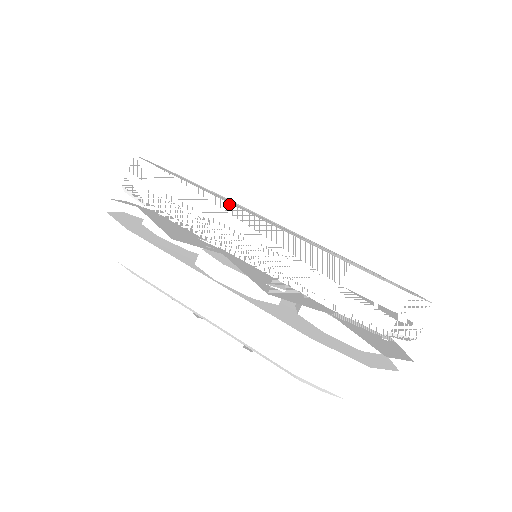
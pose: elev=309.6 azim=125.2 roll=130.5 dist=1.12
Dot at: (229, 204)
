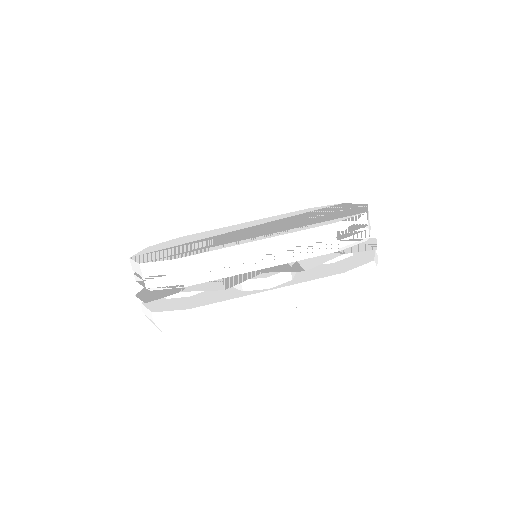
Dot at: (243, 244)
